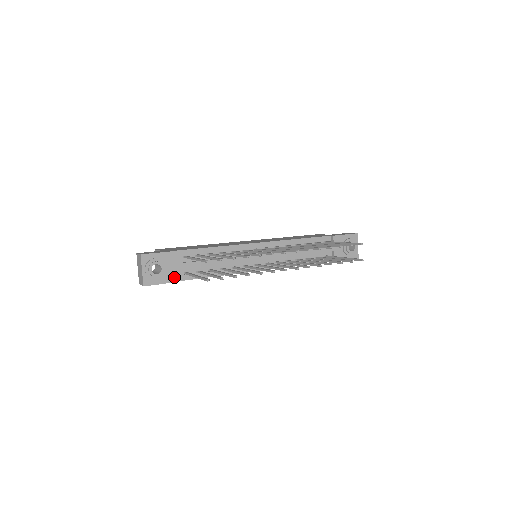
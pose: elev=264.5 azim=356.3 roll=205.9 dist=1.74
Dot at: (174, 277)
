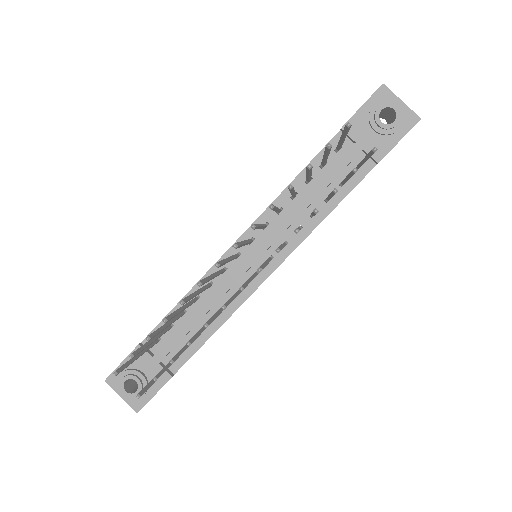
Dot at: (162, 376)
